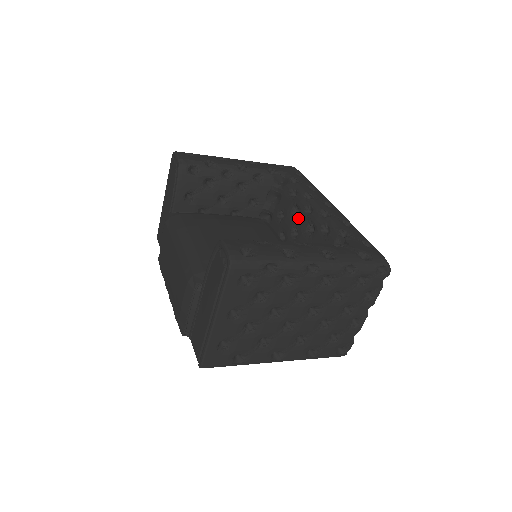
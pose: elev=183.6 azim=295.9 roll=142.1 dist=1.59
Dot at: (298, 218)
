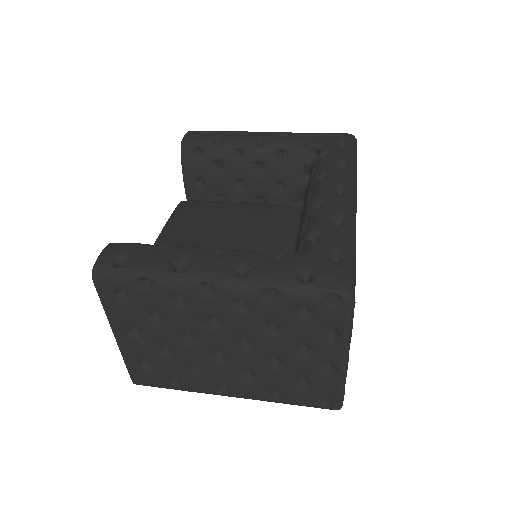
Dot at: occluded
